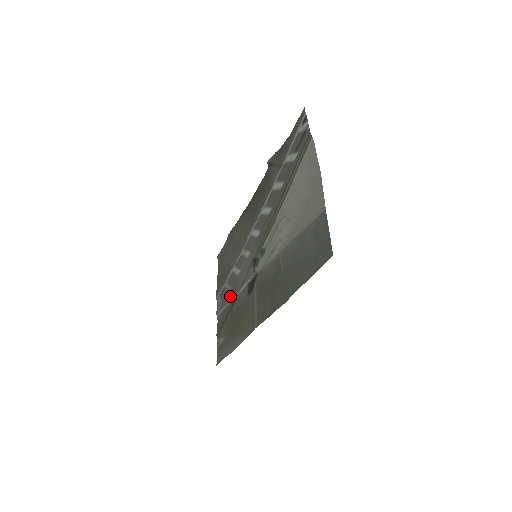
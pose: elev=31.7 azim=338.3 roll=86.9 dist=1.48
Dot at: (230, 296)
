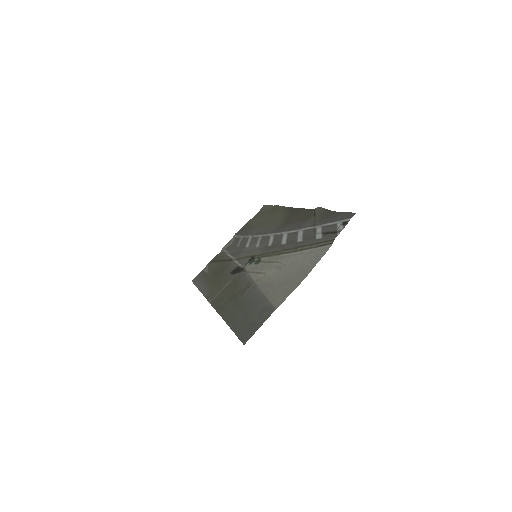
Dot at: (233, 252)
